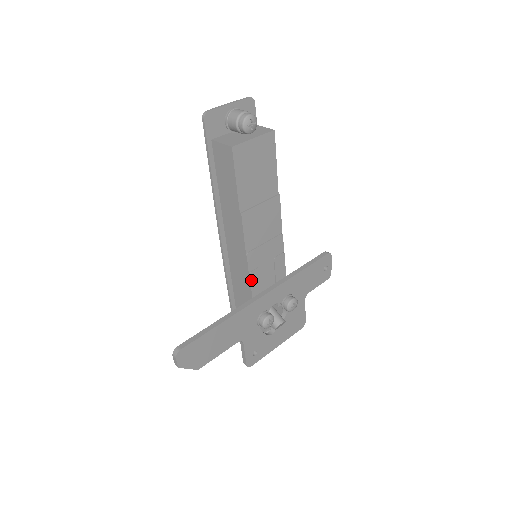
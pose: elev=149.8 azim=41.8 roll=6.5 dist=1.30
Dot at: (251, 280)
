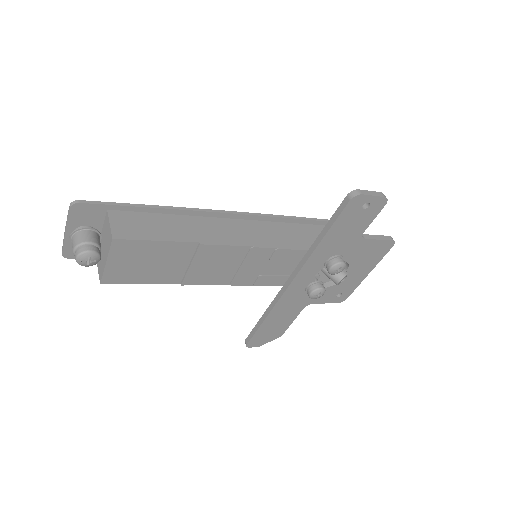
Dot at: (263, 285)
